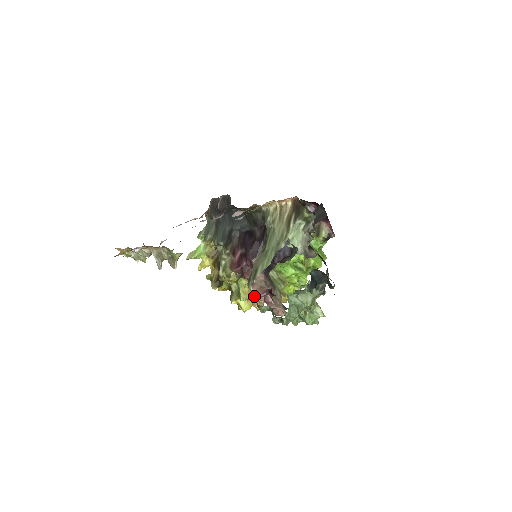
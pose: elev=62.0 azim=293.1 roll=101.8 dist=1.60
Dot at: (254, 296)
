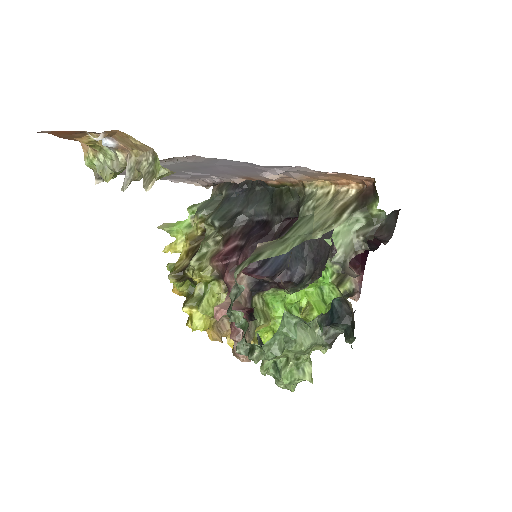
Dot at: (234, 292)
